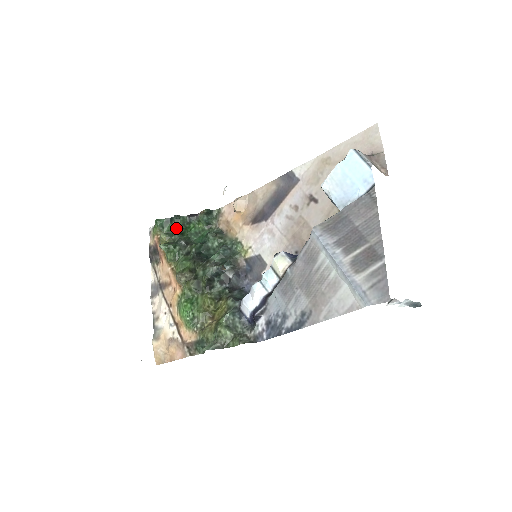
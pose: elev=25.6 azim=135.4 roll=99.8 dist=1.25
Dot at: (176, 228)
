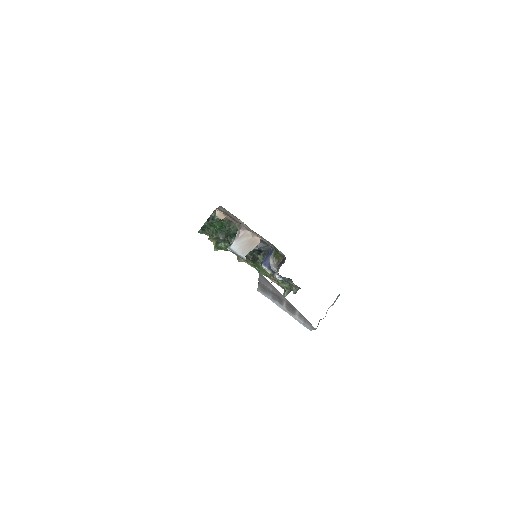
Dot at: (210, 231)
